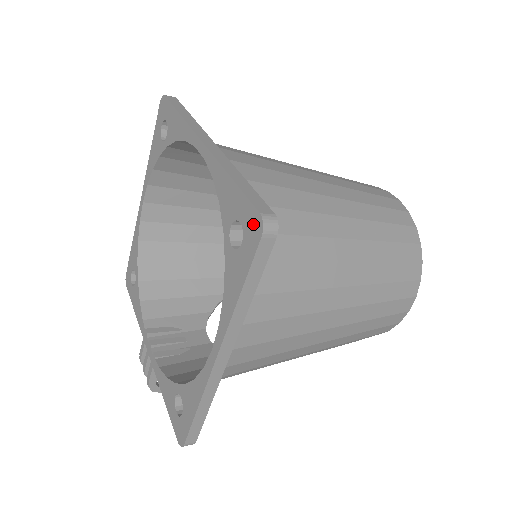
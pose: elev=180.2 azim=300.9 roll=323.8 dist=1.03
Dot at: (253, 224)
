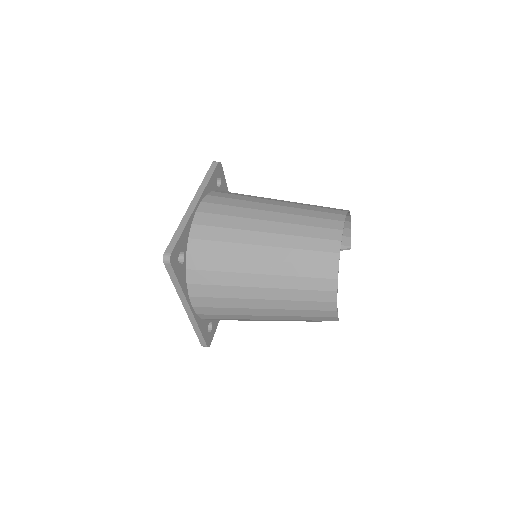
Dot at: occluded
